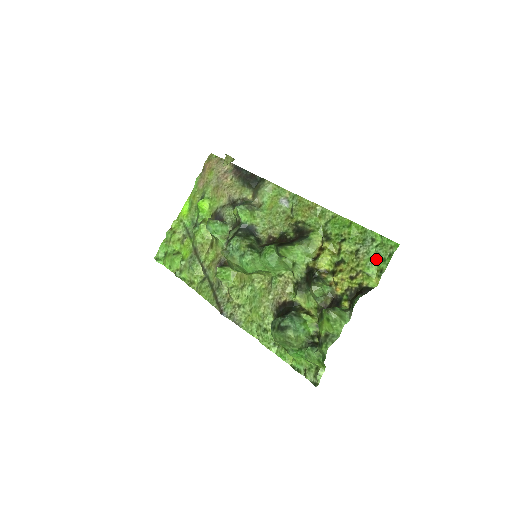
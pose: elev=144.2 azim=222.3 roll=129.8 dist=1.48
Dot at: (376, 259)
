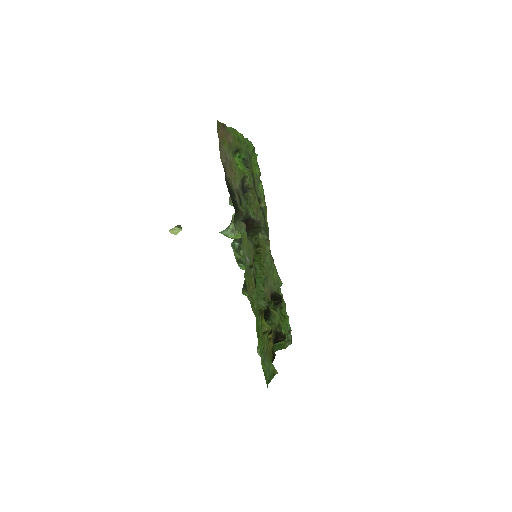
Dot at: (269, 369)
